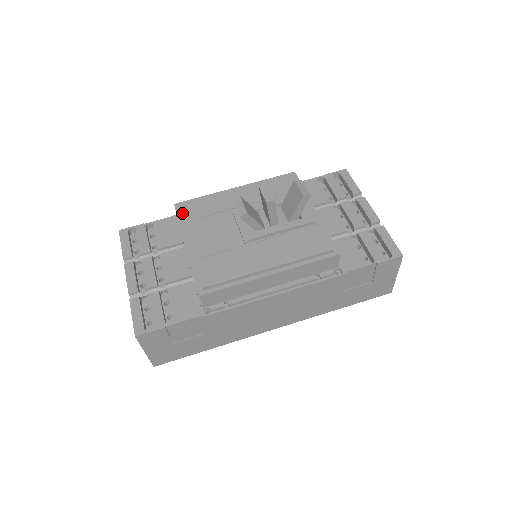
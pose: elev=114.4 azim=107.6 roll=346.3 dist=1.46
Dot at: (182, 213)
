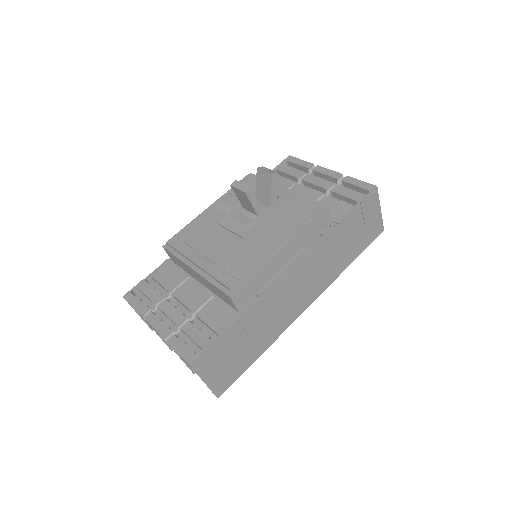
Dot at: (174, 247)
